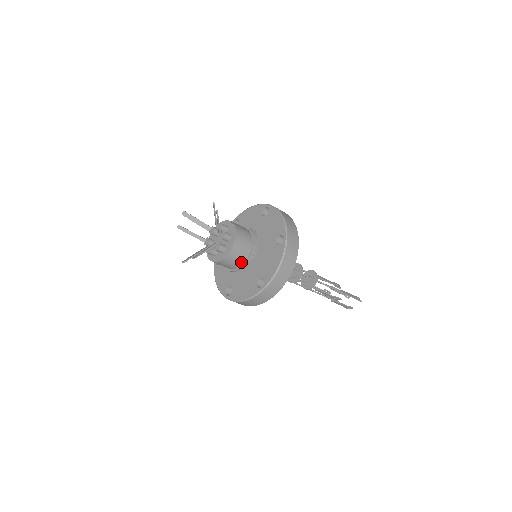
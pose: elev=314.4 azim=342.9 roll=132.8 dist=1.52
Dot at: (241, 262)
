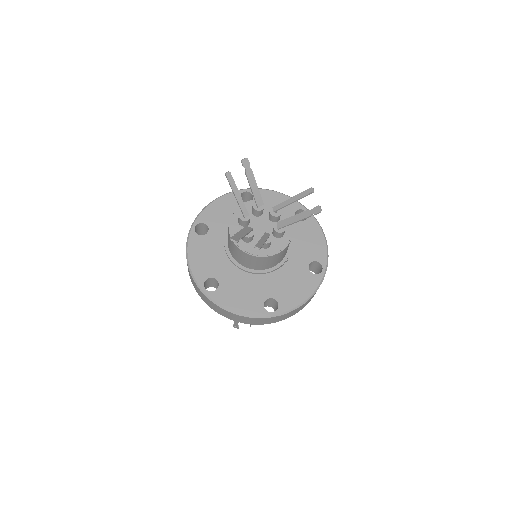
Dot at: (265, 267)
